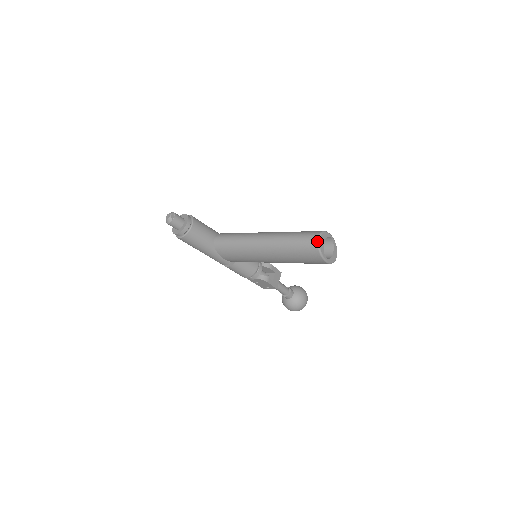
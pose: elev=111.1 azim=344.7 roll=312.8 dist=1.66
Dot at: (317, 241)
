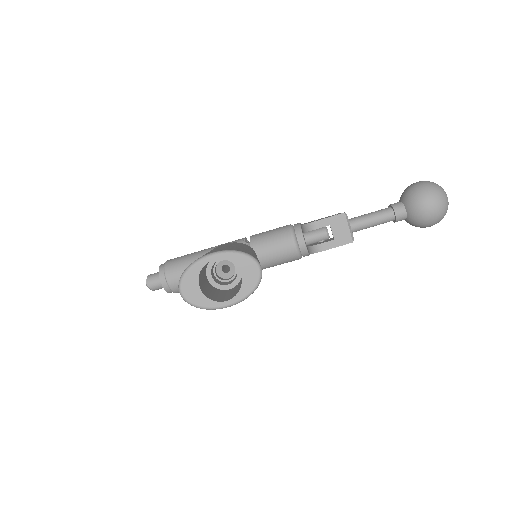
Dot at: occluded
